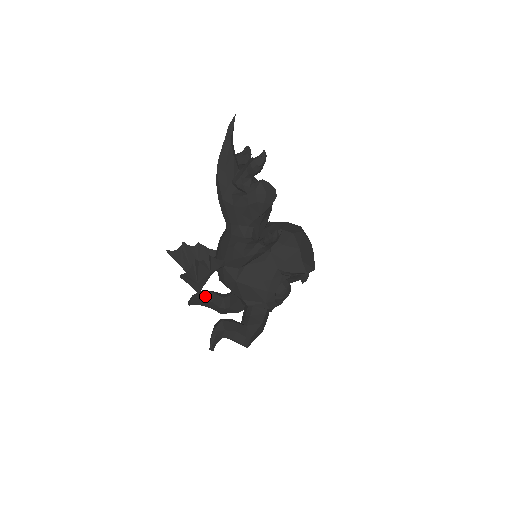
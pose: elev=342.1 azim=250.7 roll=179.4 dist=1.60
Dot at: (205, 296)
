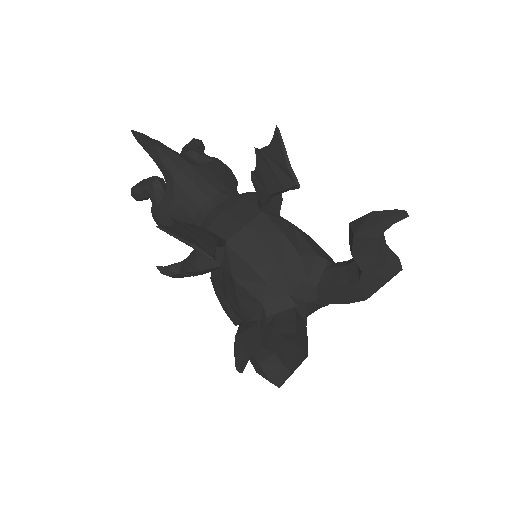
Dot at: occluded
